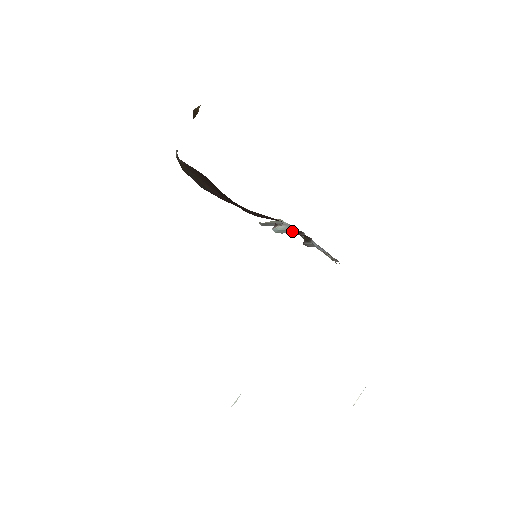
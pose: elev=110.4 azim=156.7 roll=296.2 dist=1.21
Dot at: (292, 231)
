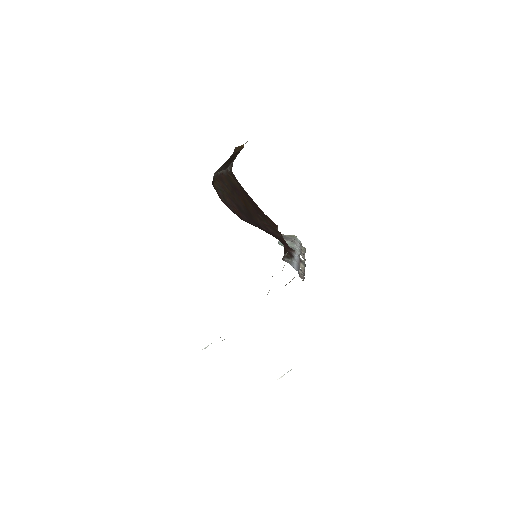
Dot at: (285, 247)
